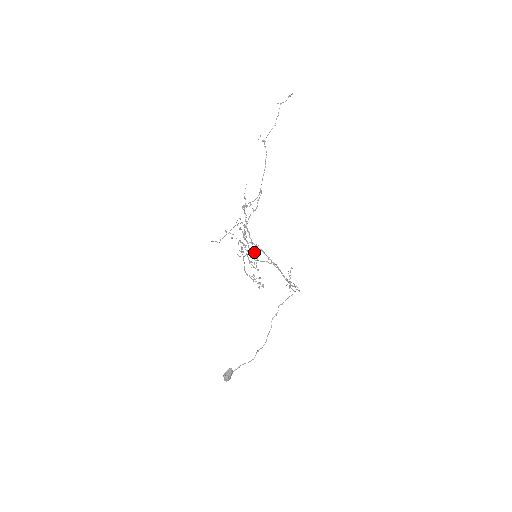
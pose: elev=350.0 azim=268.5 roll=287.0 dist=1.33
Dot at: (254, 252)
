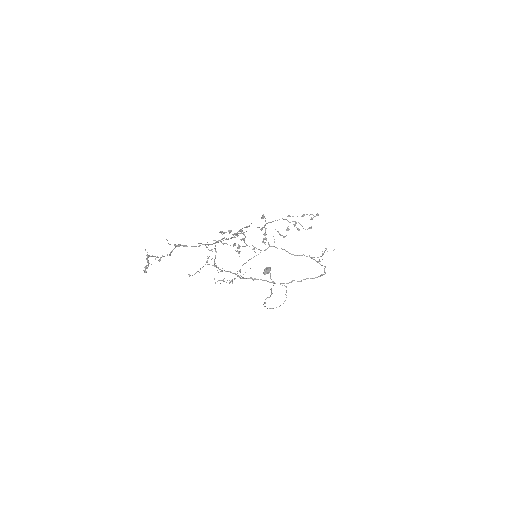
Dot at: (236, 274)
